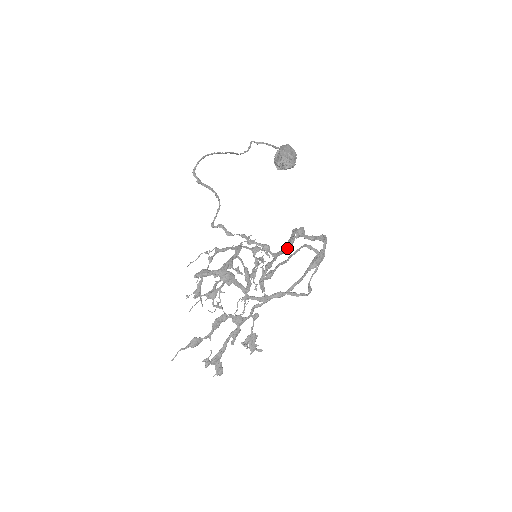
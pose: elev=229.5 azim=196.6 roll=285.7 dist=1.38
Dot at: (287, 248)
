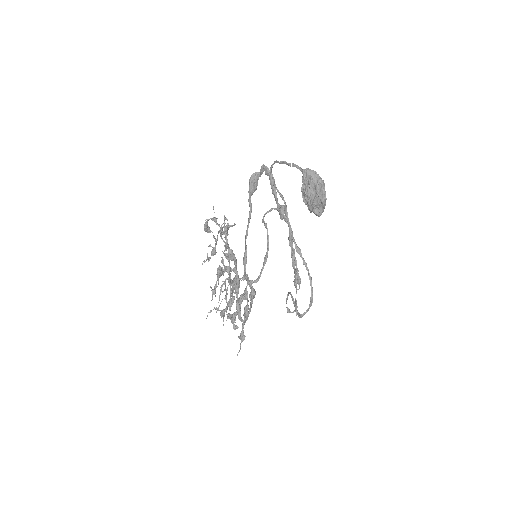
Dot at: occluded
